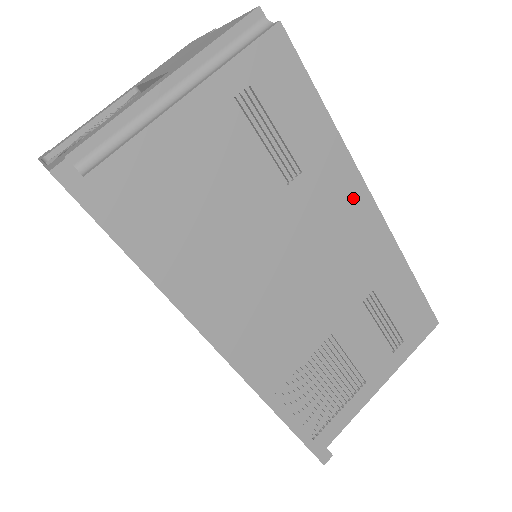
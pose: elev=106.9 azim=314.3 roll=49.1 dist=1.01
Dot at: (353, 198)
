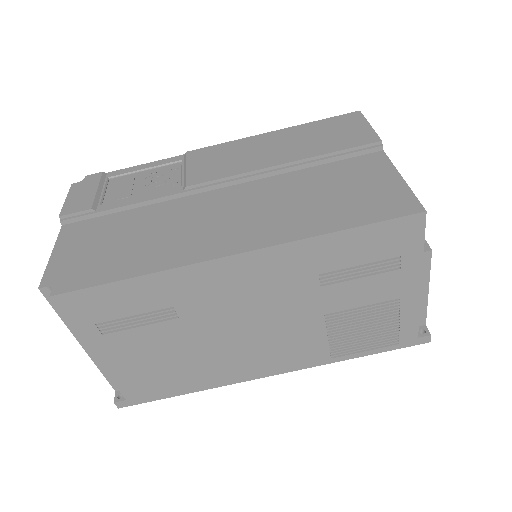
Dot at: (218, 274)
